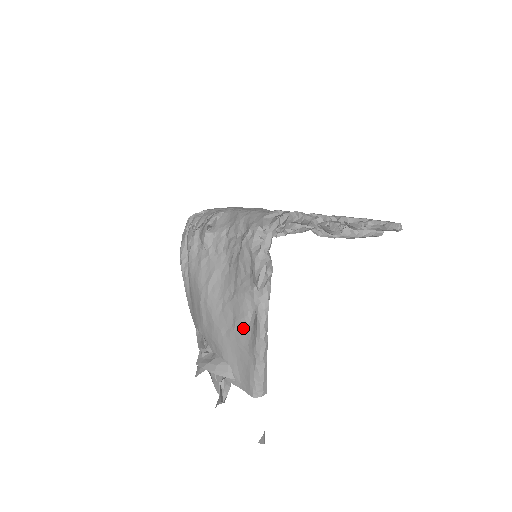
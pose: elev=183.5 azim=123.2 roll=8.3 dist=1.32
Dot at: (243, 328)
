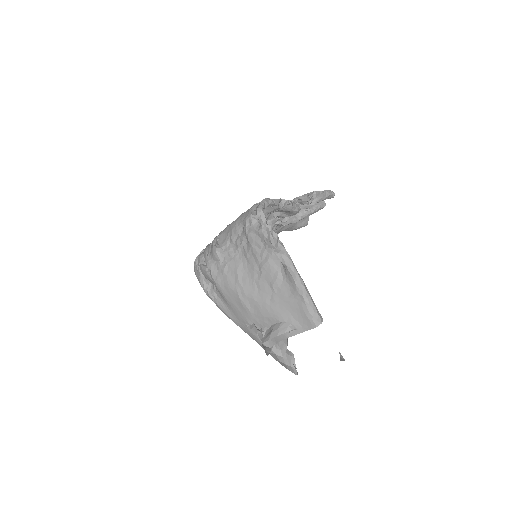
Dot at: (281, 285)
